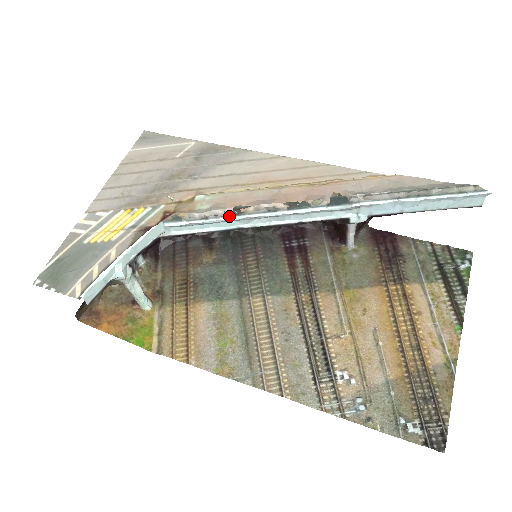
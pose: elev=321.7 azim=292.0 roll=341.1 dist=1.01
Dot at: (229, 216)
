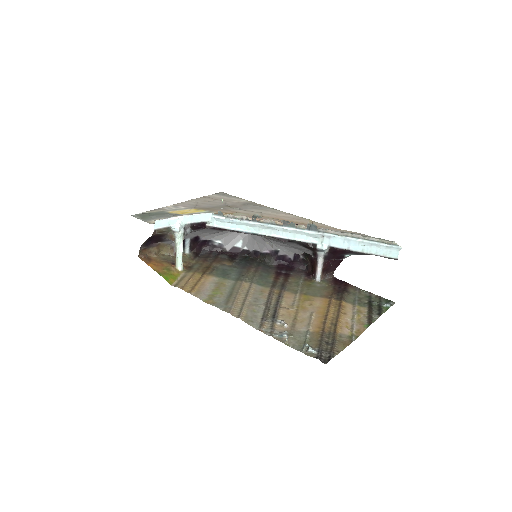
Dot at: (249, 221)
